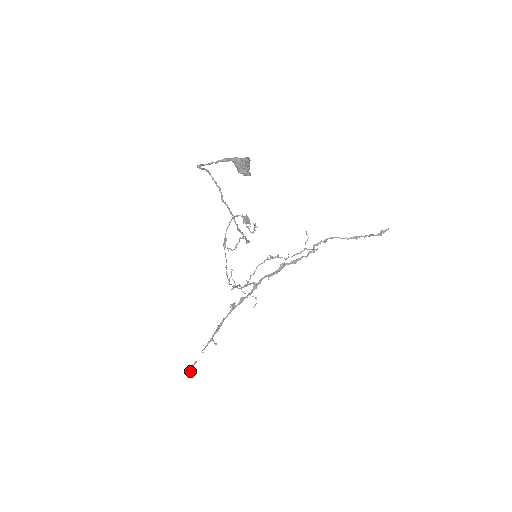
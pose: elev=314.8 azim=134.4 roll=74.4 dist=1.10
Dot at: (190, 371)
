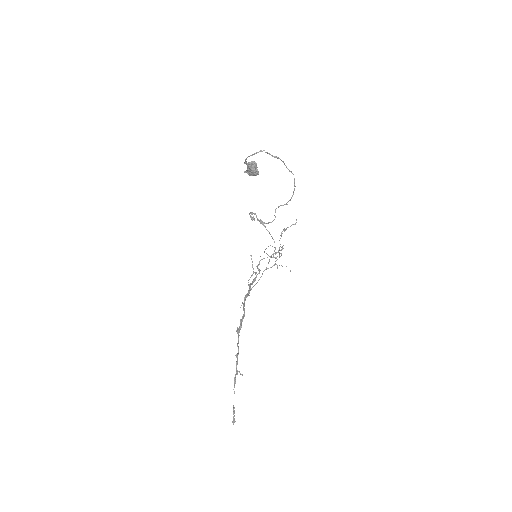
Dot at: (234, 419)
